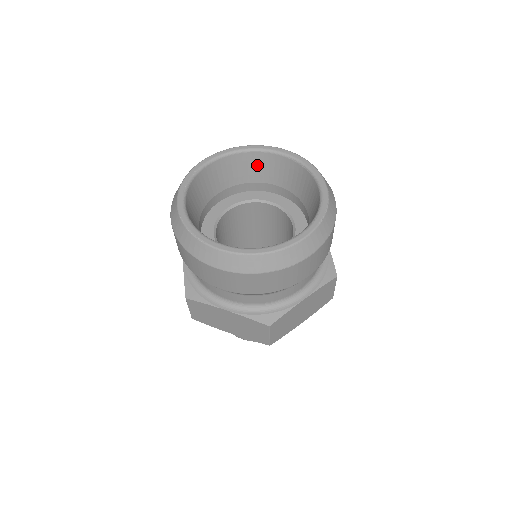
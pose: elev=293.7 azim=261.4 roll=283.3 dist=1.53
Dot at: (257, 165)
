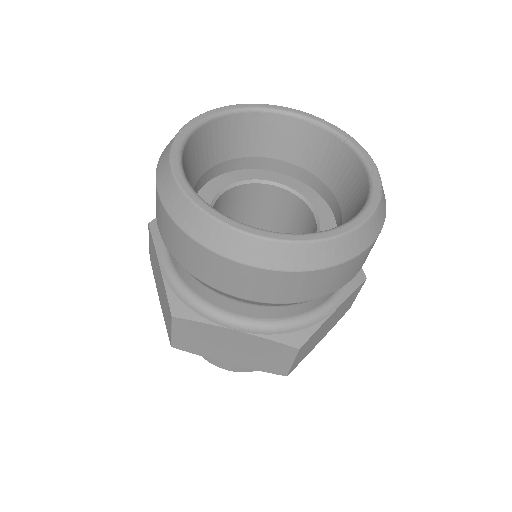
Dot at: (263, 132)
